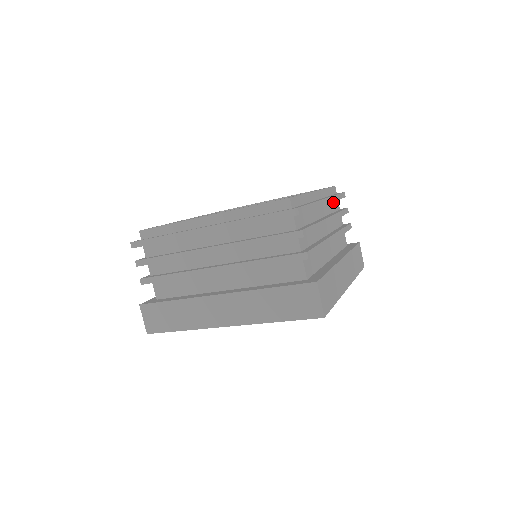
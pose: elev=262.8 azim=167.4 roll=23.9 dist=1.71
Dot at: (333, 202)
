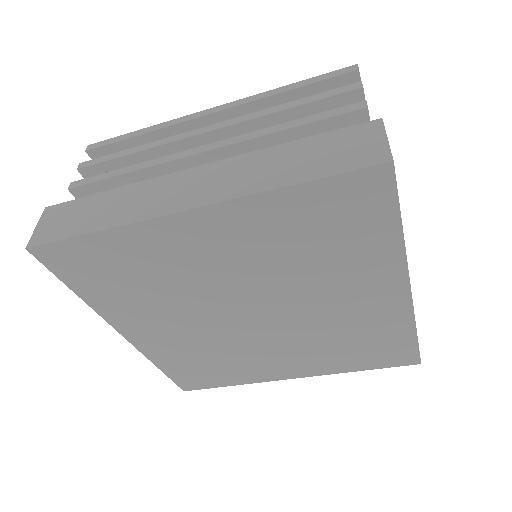
Dot at: occluded
